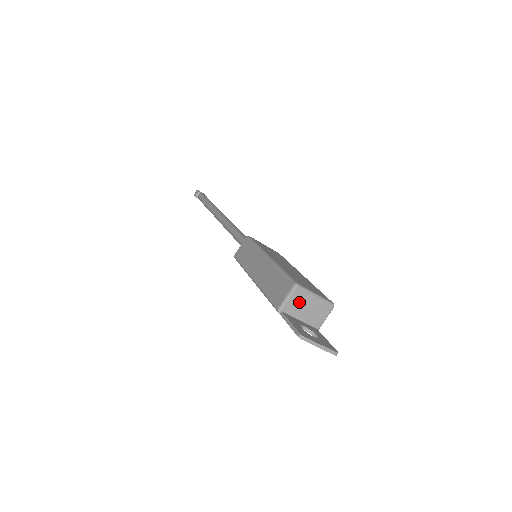
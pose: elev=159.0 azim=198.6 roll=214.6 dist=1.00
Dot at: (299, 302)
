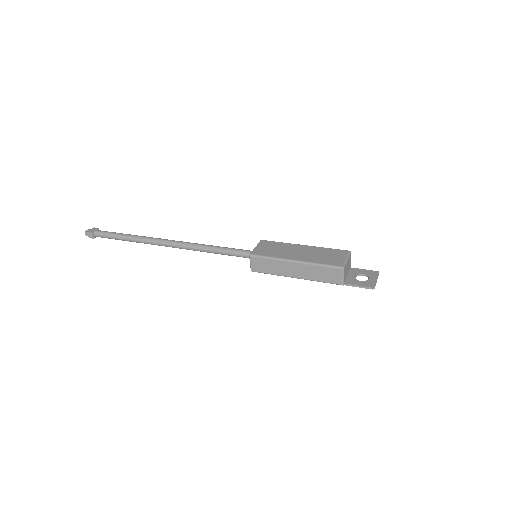
Dot at: (346, 271)
